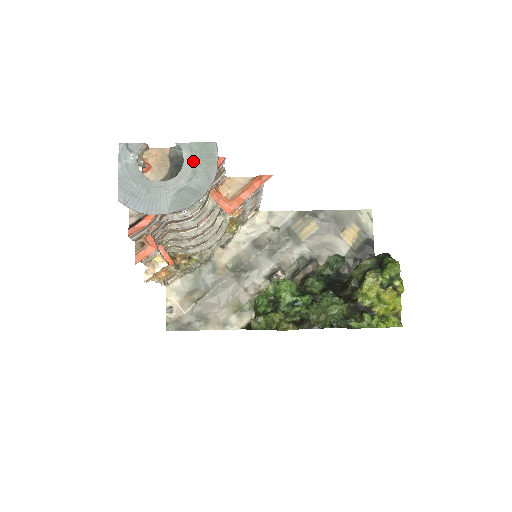
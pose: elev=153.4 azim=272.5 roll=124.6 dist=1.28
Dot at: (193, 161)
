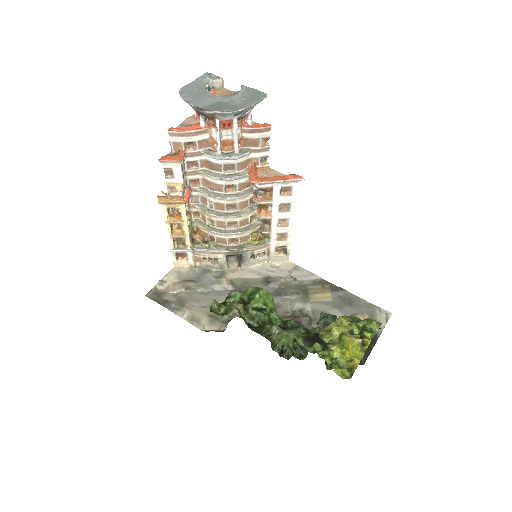
Dot at: (243, 95)
